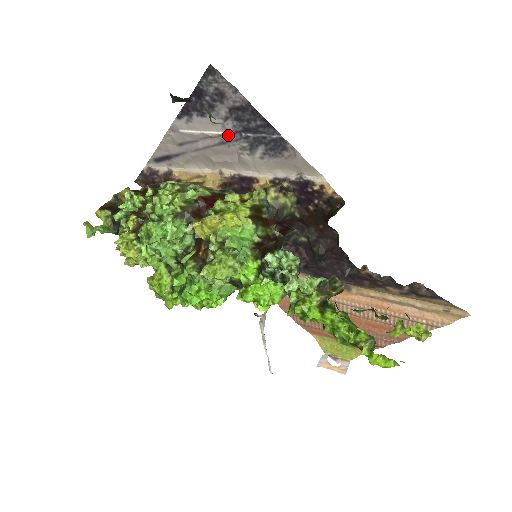
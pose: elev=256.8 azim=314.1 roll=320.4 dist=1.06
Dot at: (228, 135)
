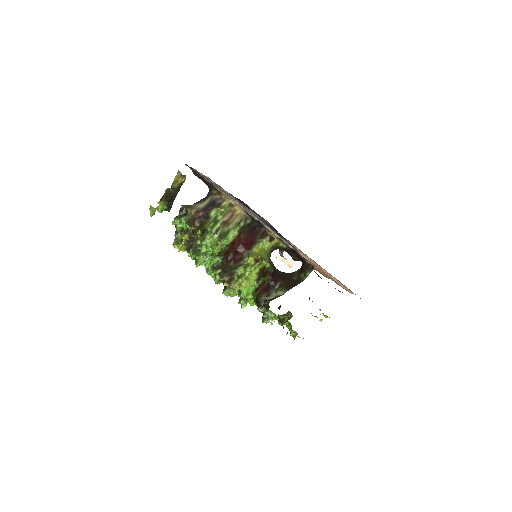
Dot at: occluded
